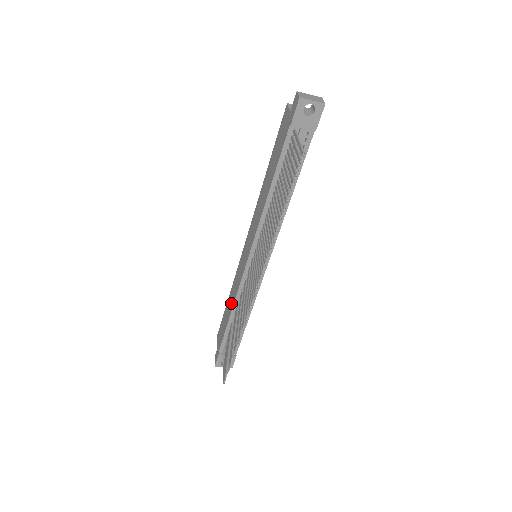
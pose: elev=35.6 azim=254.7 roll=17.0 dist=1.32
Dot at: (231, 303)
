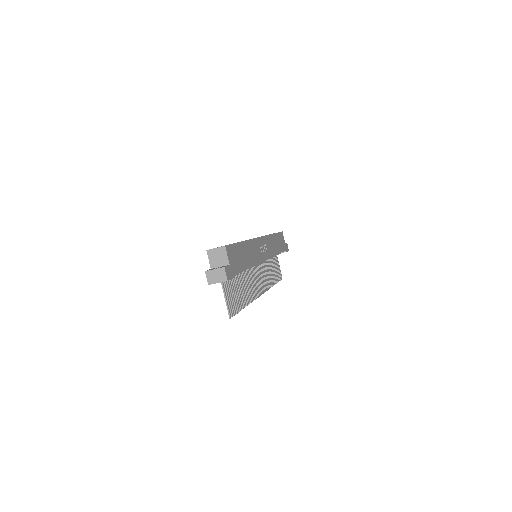
Dot at: occluded
